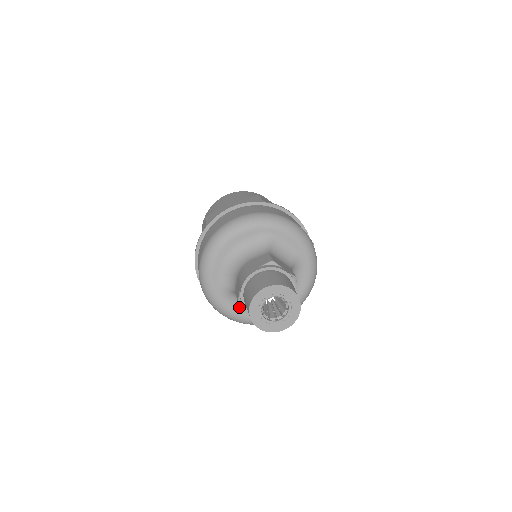
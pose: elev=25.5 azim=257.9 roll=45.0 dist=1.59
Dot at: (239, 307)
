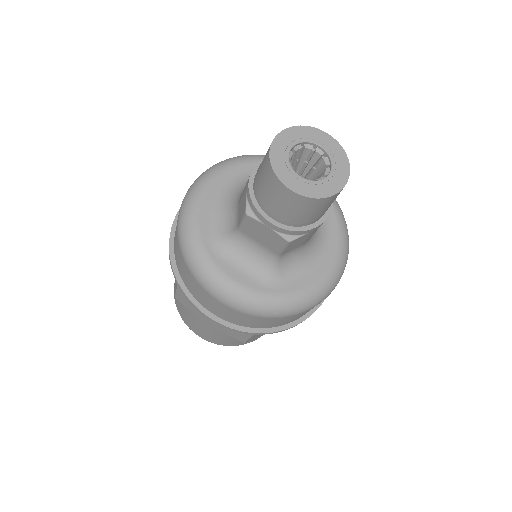
Dot at: (245, 273)
